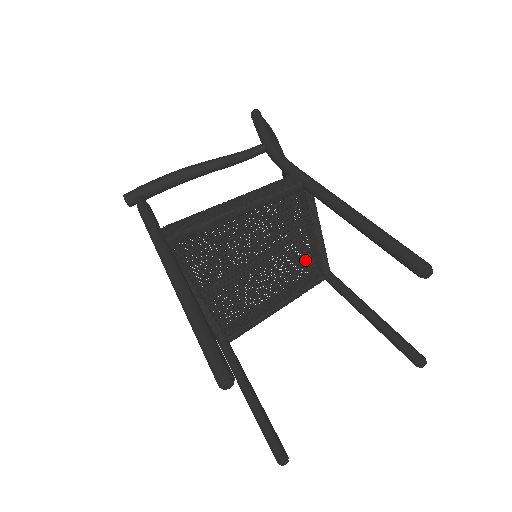
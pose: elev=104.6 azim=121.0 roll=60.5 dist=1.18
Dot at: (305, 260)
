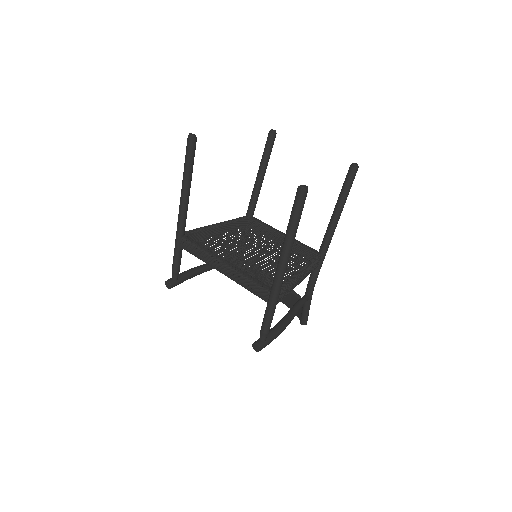
Dot at: (299, 260)
